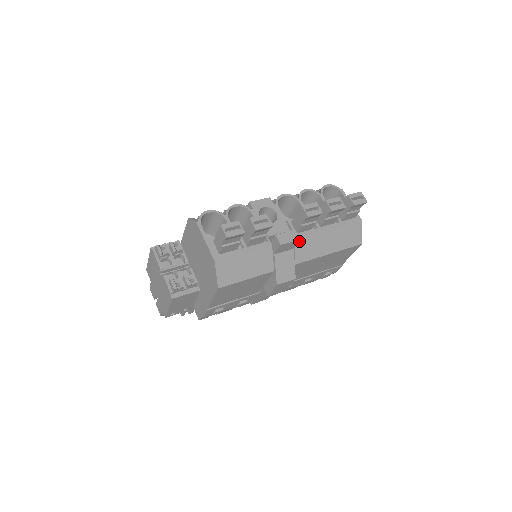
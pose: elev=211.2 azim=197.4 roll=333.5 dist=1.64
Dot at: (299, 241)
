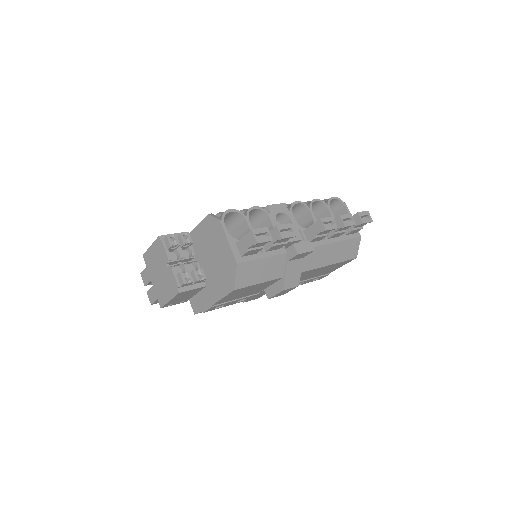
Dot at: occluded
